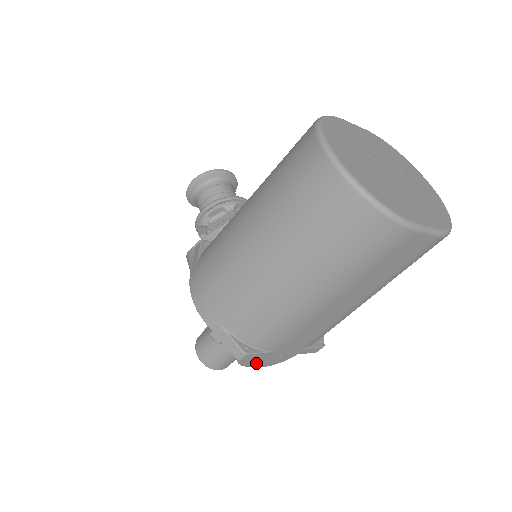
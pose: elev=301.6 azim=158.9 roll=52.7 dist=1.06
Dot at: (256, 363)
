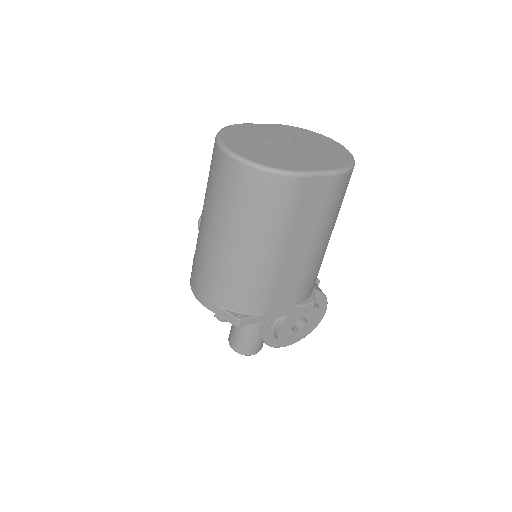
Dot at: (280, 340)
